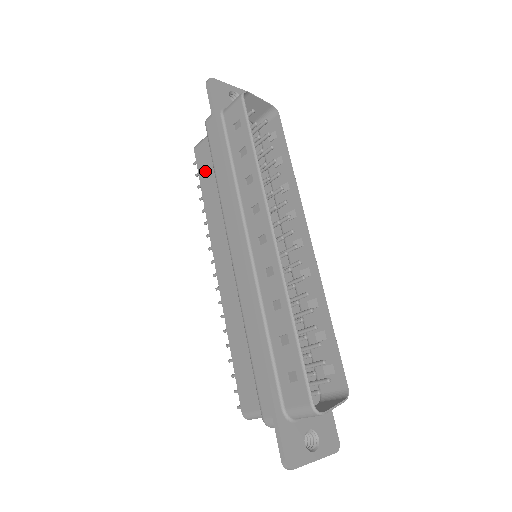
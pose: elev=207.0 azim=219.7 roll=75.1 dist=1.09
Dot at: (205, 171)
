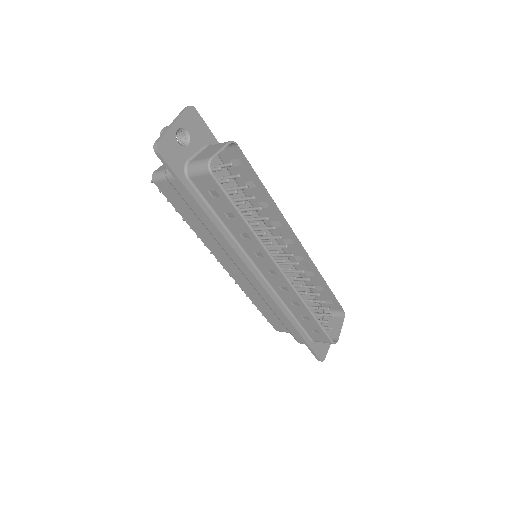
Dot at: (180, 205)
